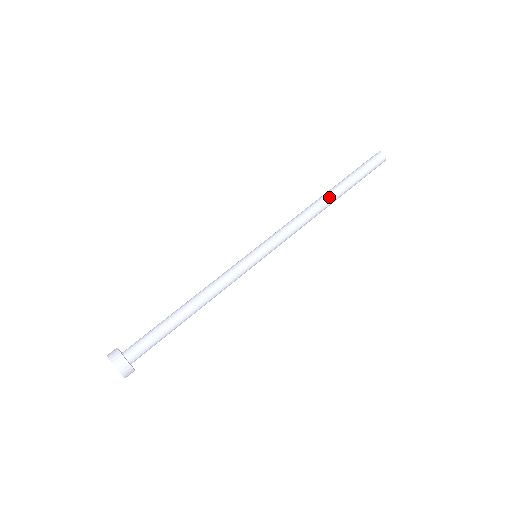
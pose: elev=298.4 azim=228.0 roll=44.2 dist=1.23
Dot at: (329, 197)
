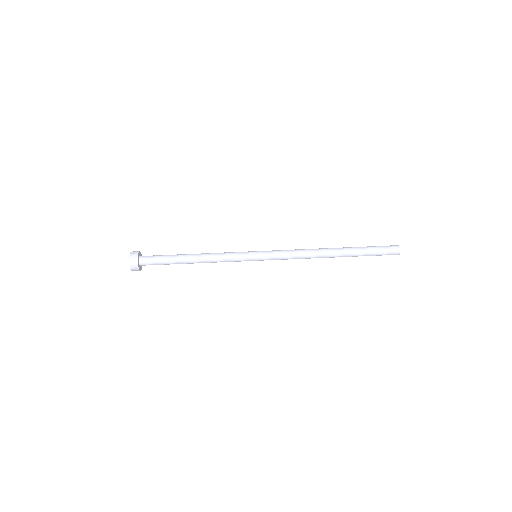
Dot at: (333, 253)
